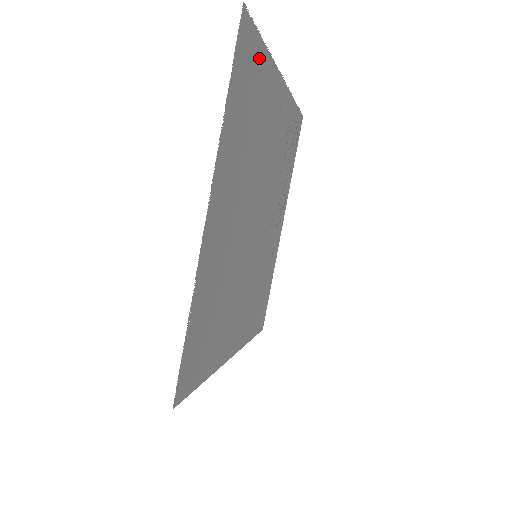
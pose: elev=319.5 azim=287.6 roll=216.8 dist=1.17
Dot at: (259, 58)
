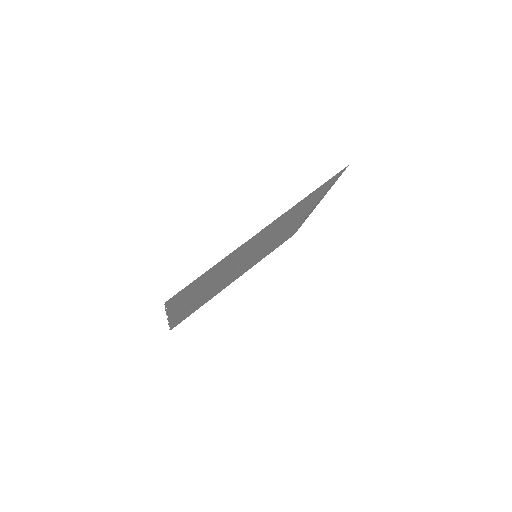
Dot at: (205, 274)
